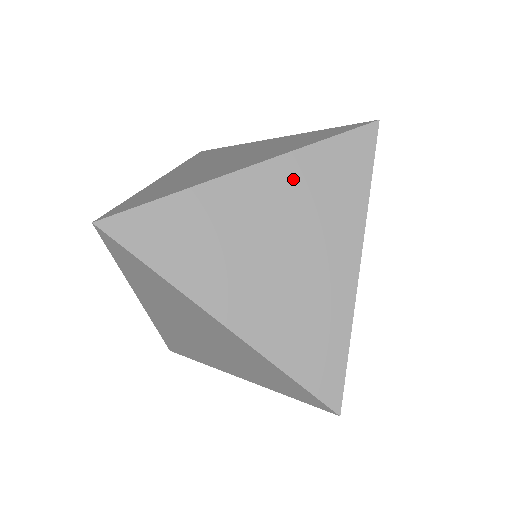
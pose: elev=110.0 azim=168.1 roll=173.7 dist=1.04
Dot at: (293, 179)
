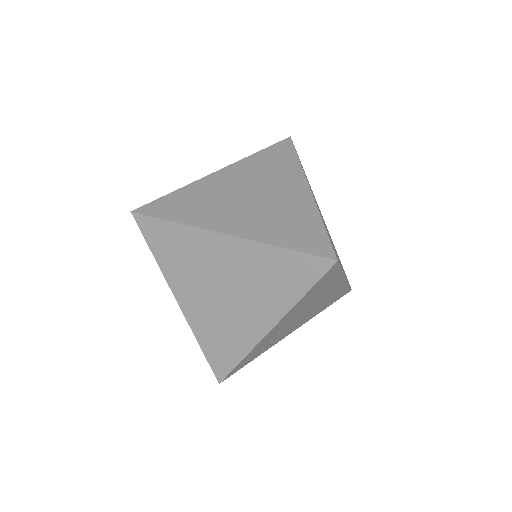
Dot at: (254, 259)
